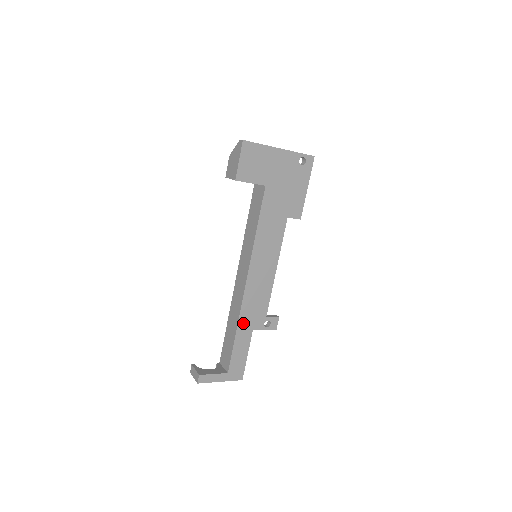
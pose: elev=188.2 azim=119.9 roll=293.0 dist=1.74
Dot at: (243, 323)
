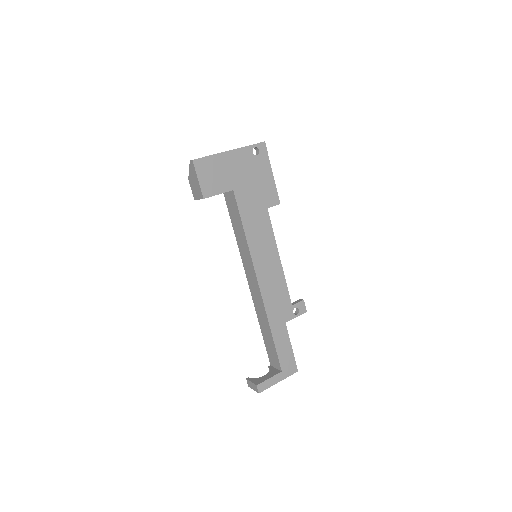
Dot at: (273, 321)
